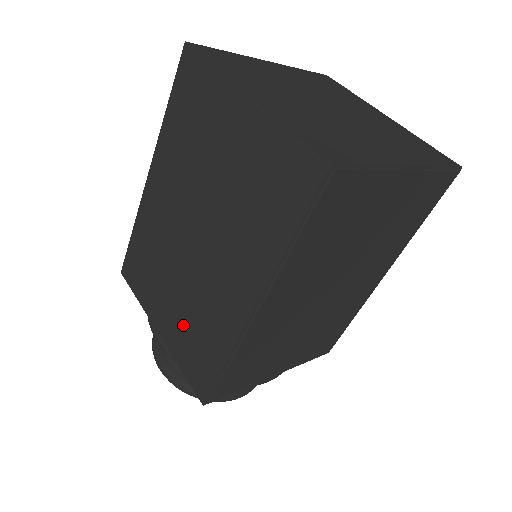
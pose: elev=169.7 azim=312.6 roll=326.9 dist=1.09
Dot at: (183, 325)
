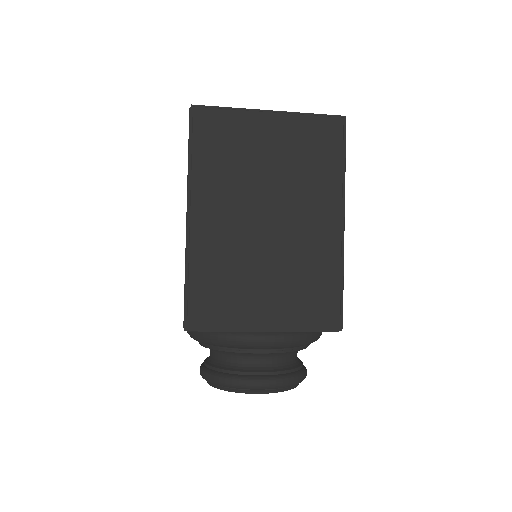
Dot at: occluded
